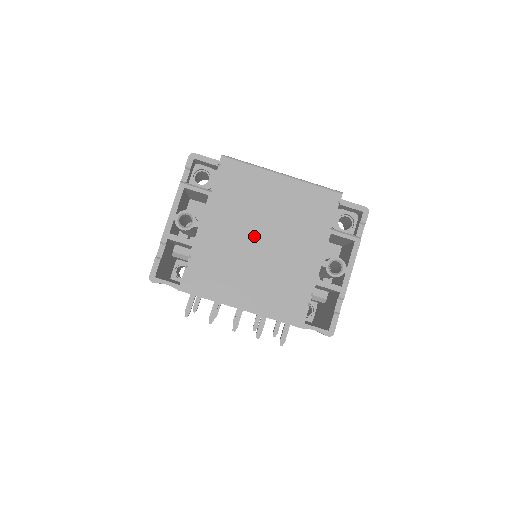
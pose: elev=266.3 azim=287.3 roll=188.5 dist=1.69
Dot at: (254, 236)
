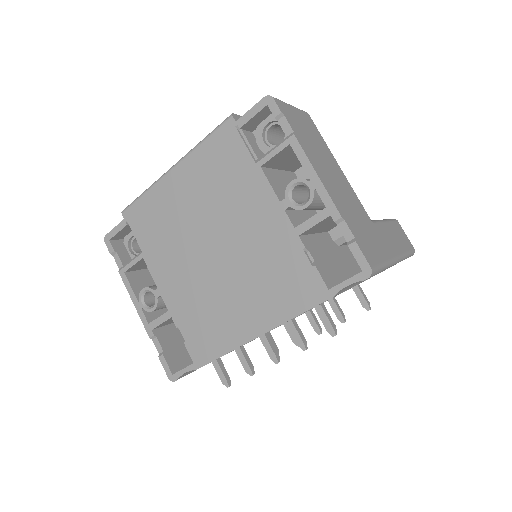
Dot at: (203, 252)
